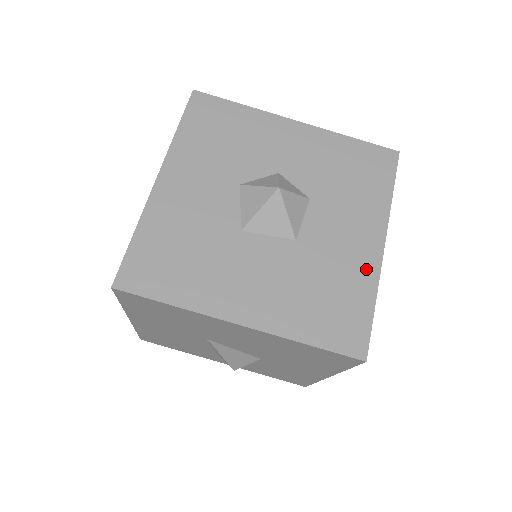
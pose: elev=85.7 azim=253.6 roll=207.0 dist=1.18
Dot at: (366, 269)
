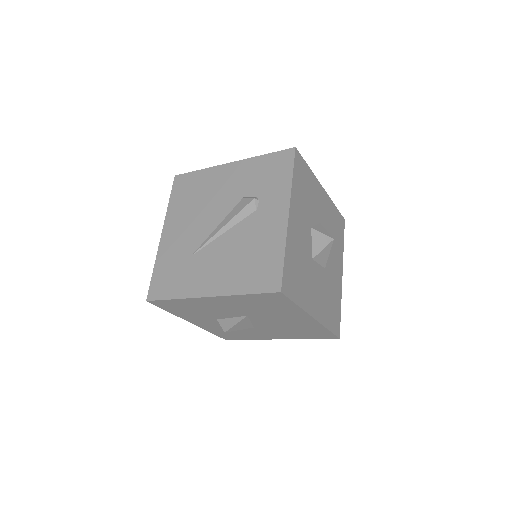
Dot at: (339, 288)
